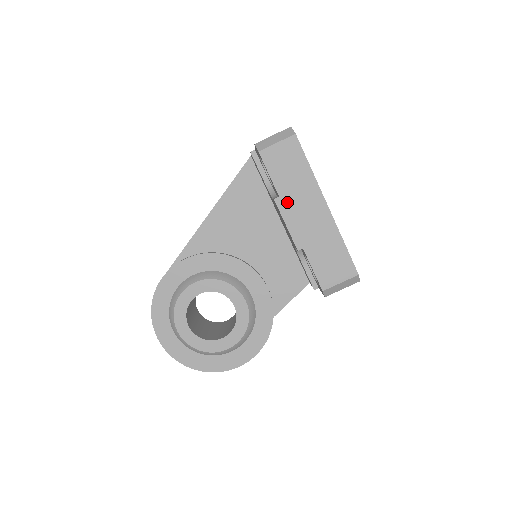
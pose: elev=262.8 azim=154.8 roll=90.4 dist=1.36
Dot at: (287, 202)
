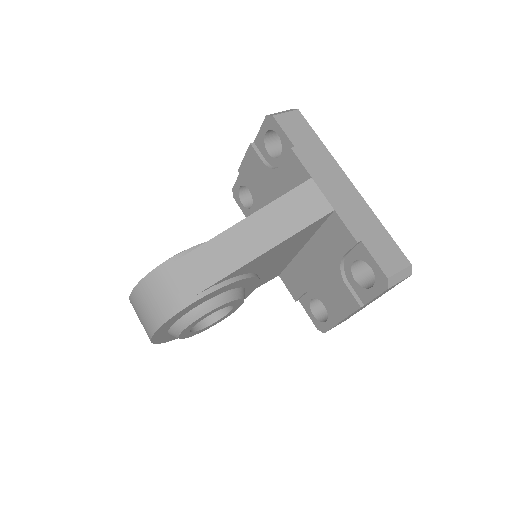
Dot at: occluded
